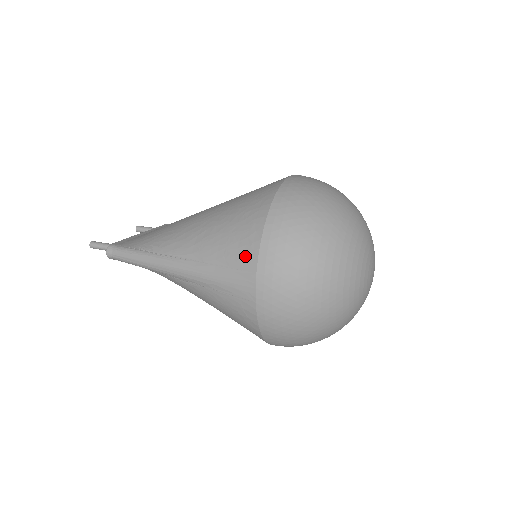
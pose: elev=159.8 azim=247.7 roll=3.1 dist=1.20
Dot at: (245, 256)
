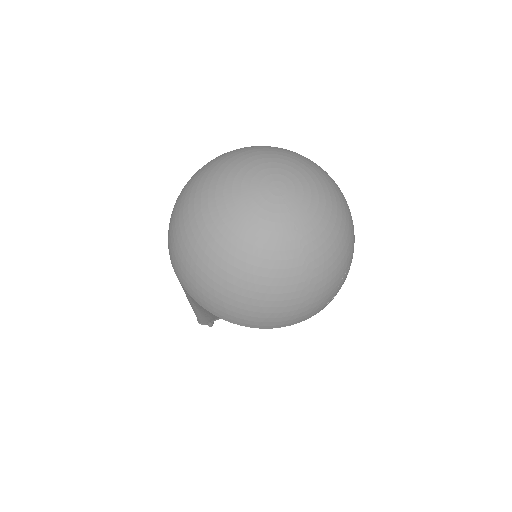
Dot at: occluded
